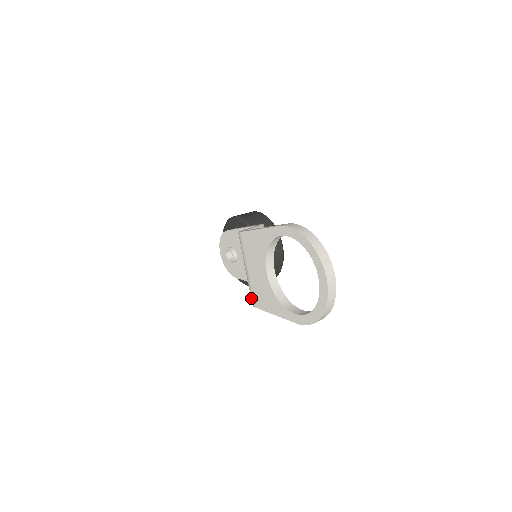
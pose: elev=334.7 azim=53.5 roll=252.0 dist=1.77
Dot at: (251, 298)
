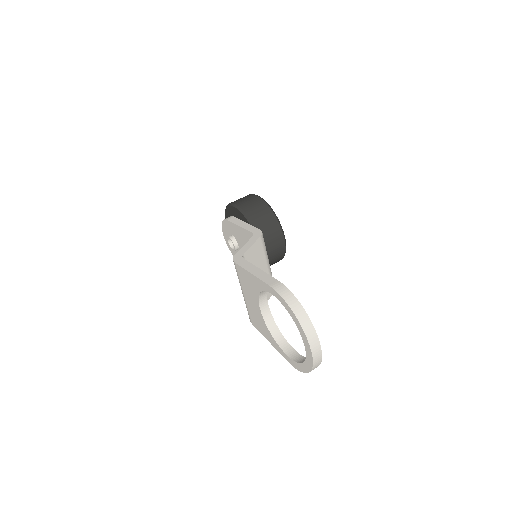
Dot at: (248, 314)
